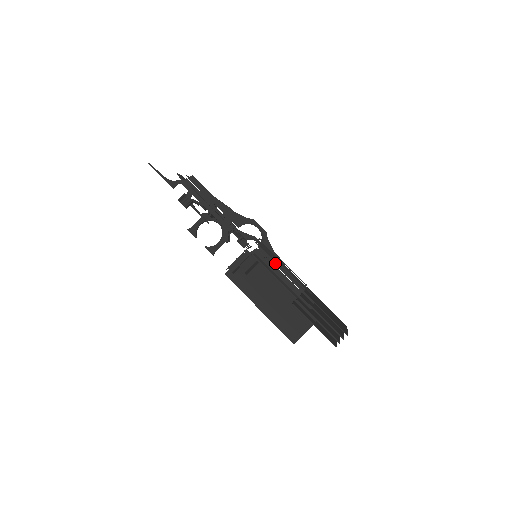
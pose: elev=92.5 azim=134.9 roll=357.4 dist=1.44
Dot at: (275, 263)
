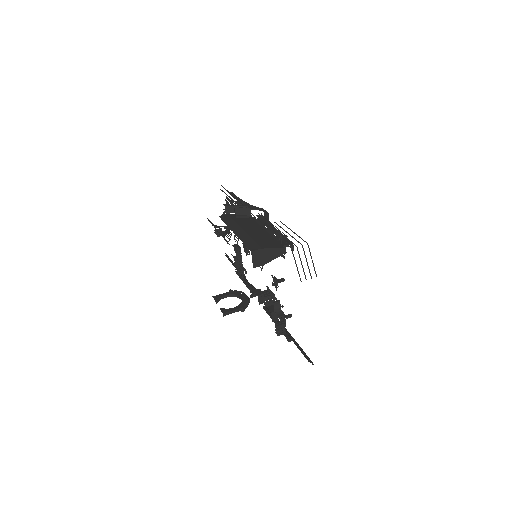
Dot at: (266, 225)
